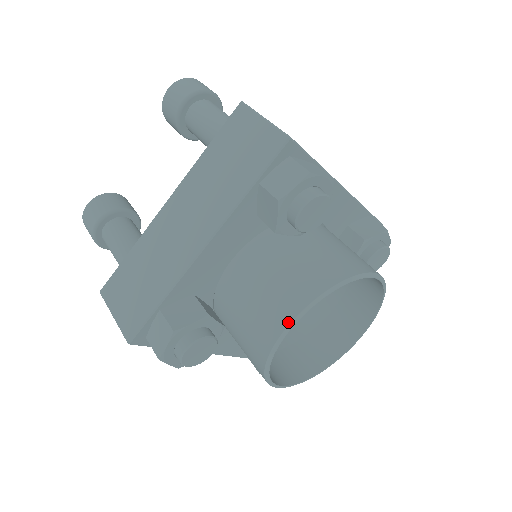
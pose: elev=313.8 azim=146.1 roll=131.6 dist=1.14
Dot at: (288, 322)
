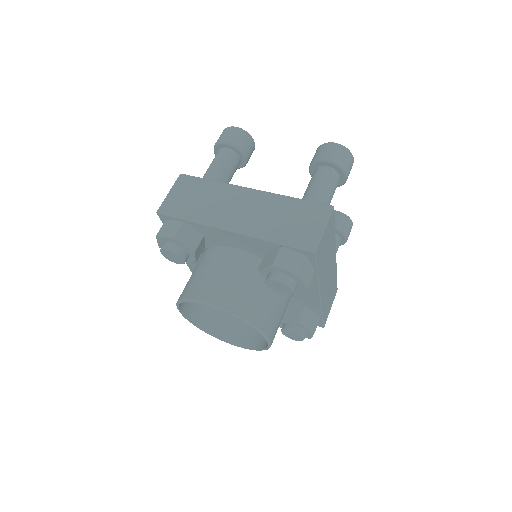
Dot at: occluded
